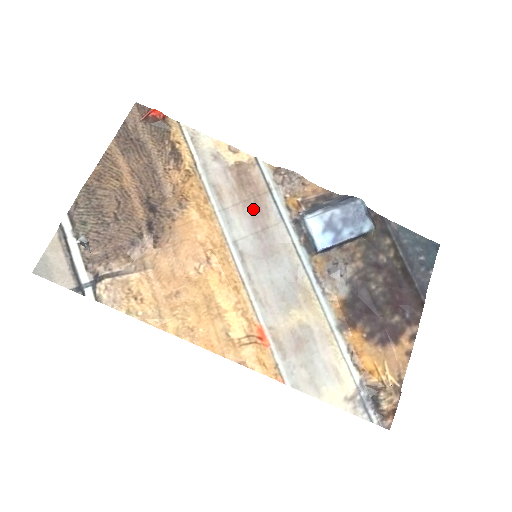
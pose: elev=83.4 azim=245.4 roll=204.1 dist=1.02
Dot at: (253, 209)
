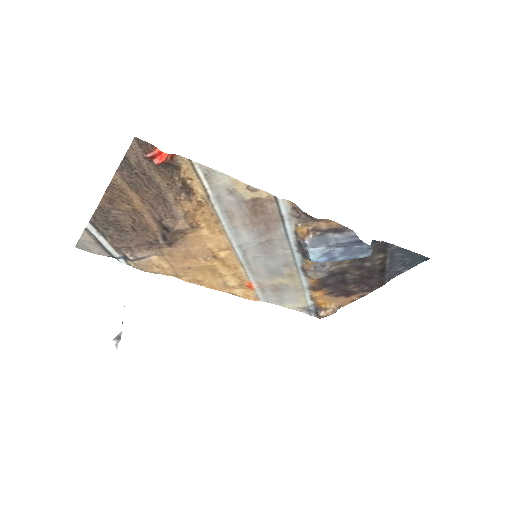
Dot at: (262, 229)
